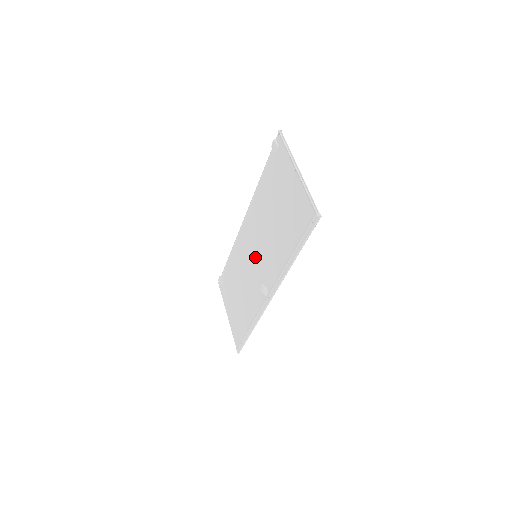
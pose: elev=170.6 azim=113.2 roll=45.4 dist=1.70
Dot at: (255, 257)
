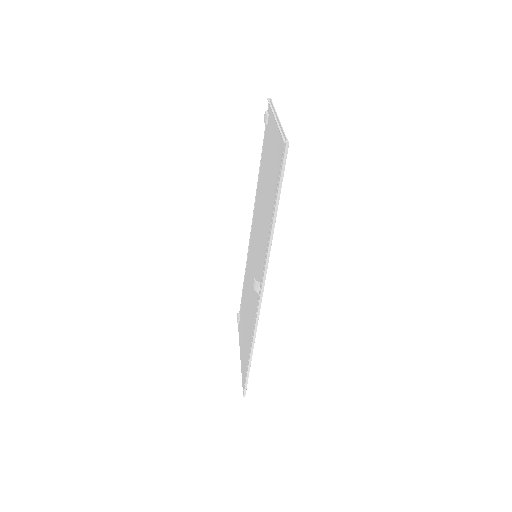
Dot at: (255, 257)
